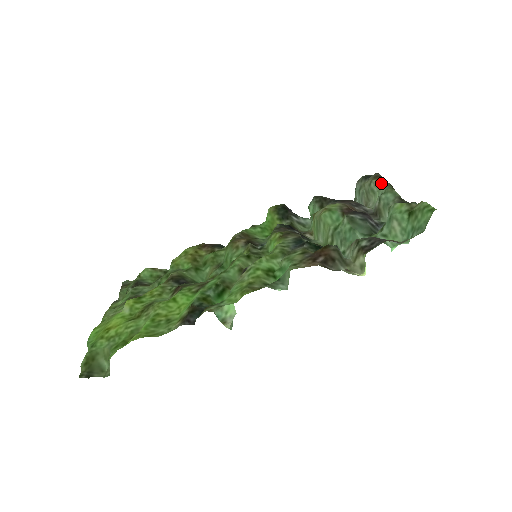
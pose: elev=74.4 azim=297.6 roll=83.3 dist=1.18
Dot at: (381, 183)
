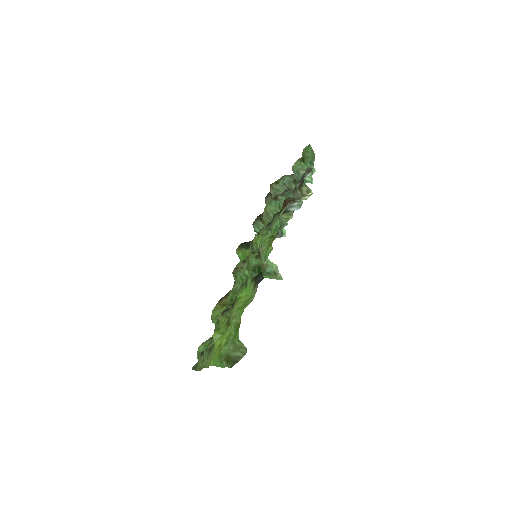
Dot at: (277, 182)
